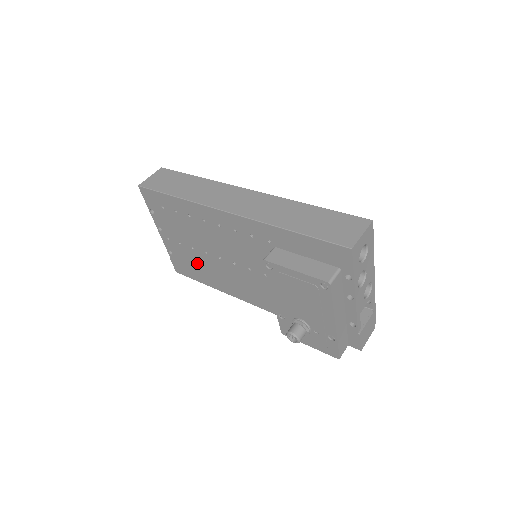
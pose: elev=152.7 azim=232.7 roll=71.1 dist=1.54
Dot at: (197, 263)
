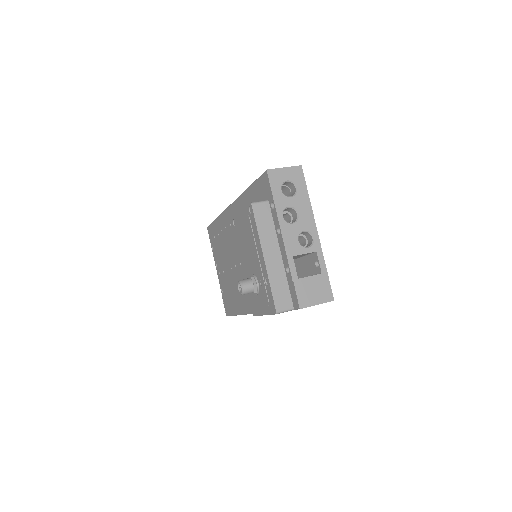
Dot at: (230, 288)
